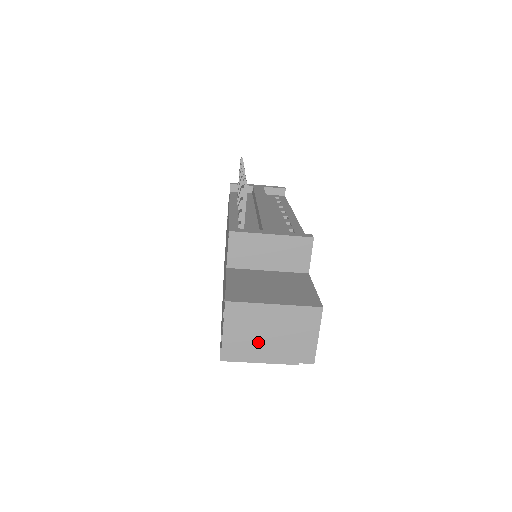
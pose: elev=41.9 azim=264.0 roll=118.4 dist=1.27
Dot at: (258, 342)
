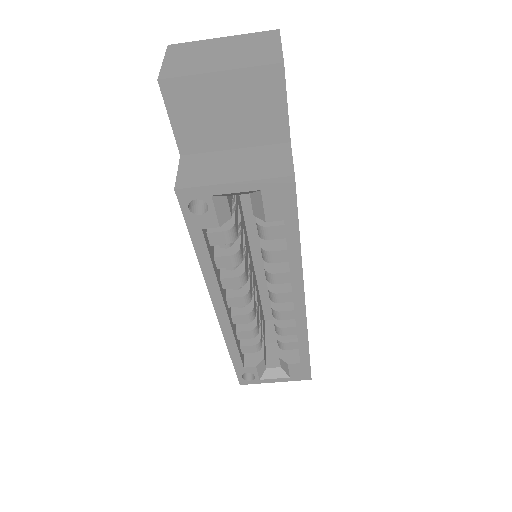
Dot at: (206, 61)
